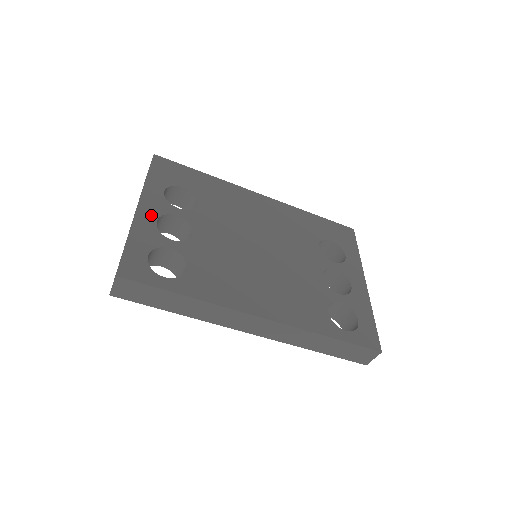
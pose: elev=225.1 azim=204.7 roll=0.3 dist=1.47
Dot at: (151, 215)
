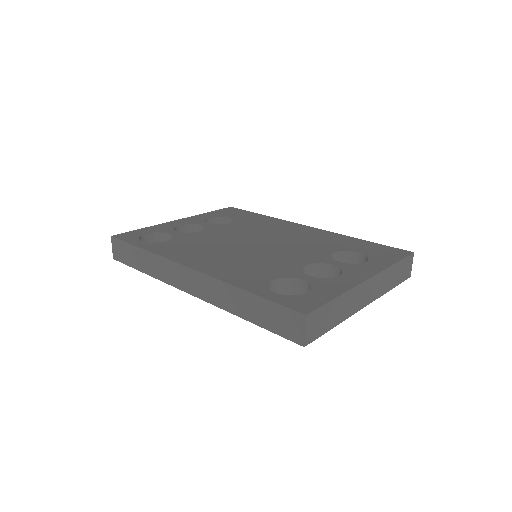
Dot at: (181, 223)
